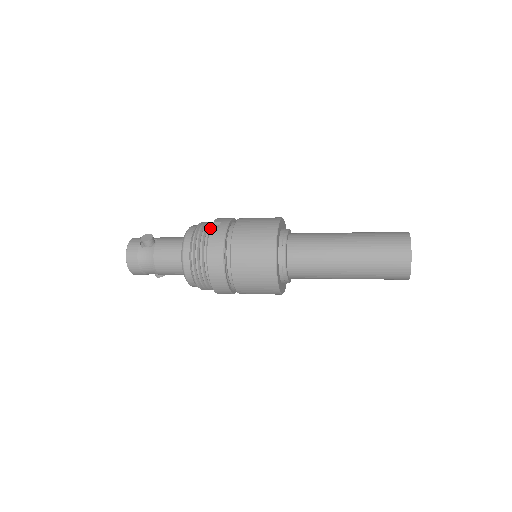
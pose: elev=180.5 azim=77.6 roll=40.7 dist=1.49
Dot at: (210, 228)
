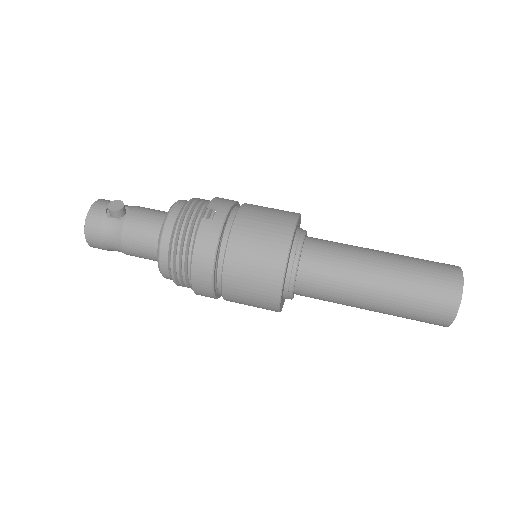
Dot at: (202, 212)
